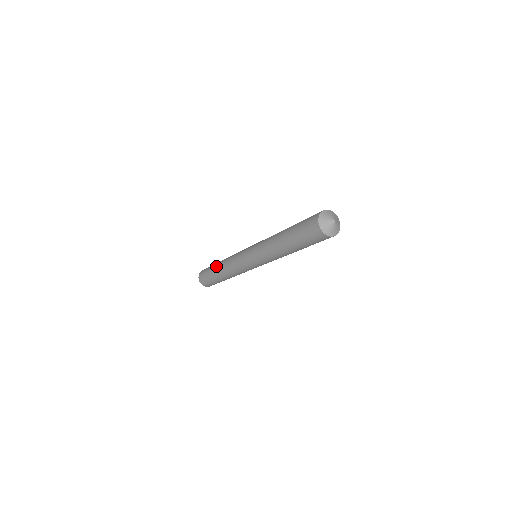
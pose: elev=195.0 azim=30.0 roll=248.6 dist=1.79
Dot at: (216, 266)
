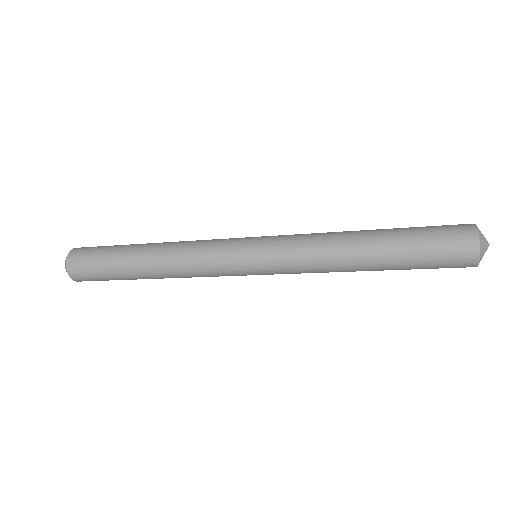
Dot at: (137, 258)
